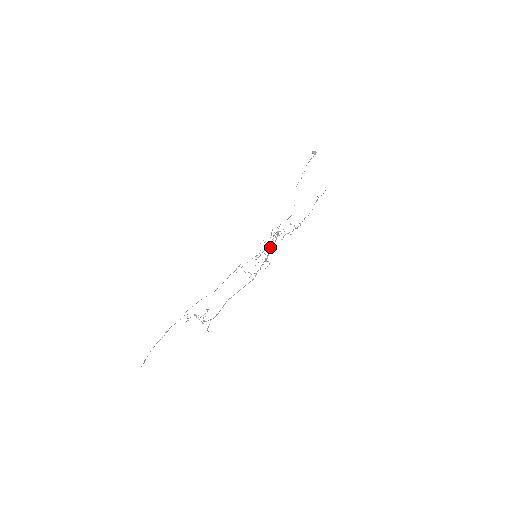
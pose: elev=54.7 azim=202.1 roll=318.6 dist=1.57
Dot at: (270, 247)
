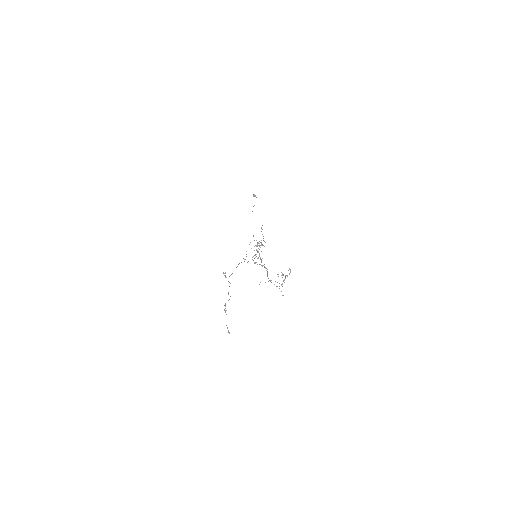
Dot at: occluded
